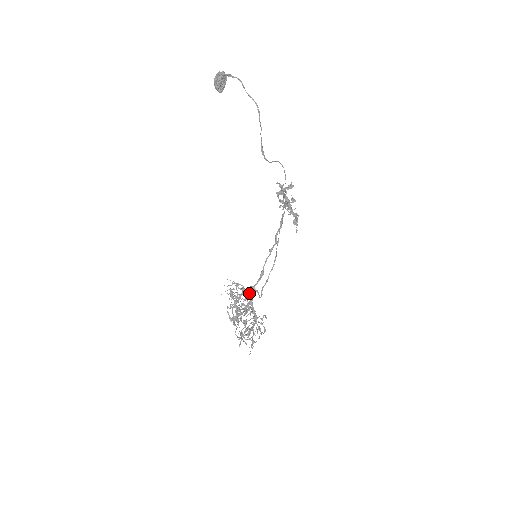
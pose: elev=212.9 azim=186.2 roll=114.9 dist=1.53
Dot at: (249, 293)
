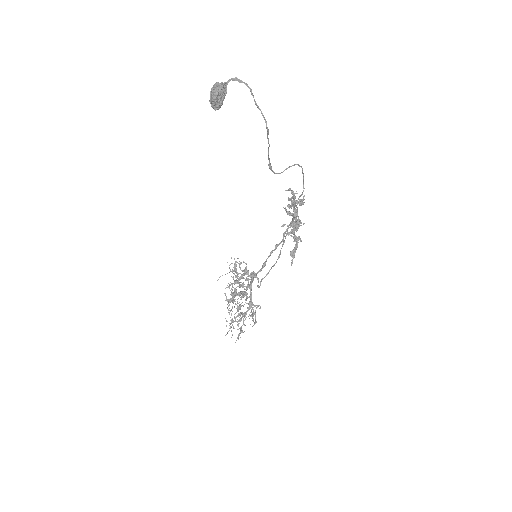
Dot at: (250, 276)
